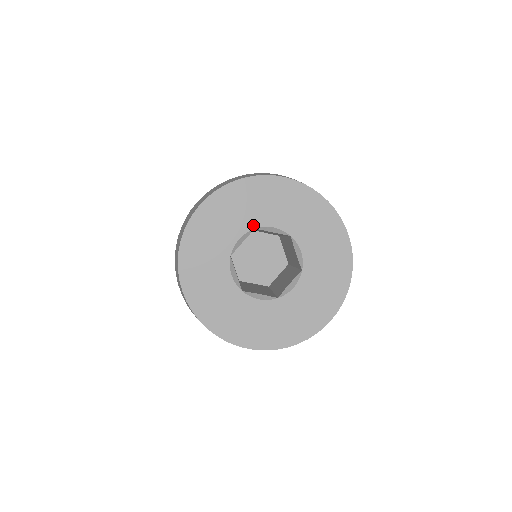
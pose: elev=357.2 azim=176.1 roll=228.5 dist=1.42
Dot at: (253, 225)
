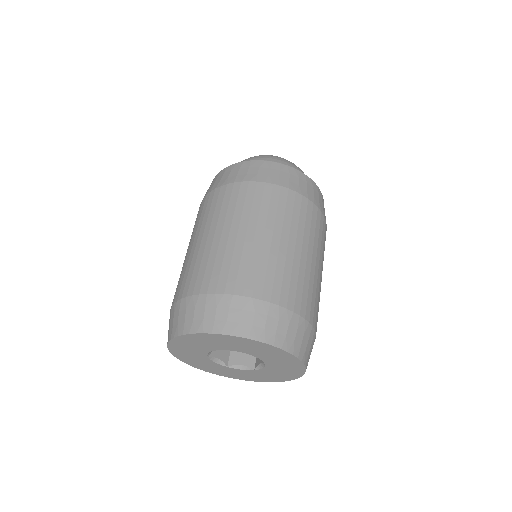
Dot at: (214, 349)
